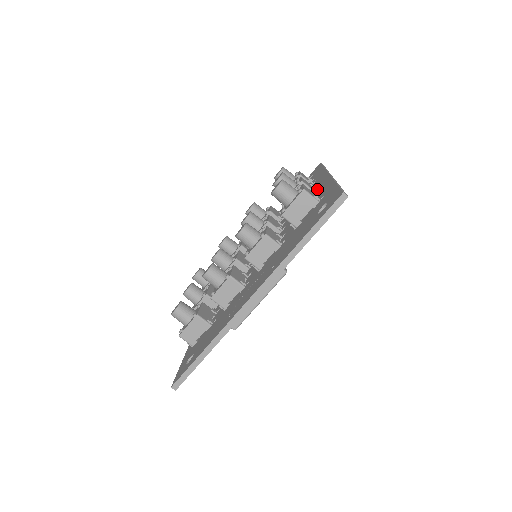
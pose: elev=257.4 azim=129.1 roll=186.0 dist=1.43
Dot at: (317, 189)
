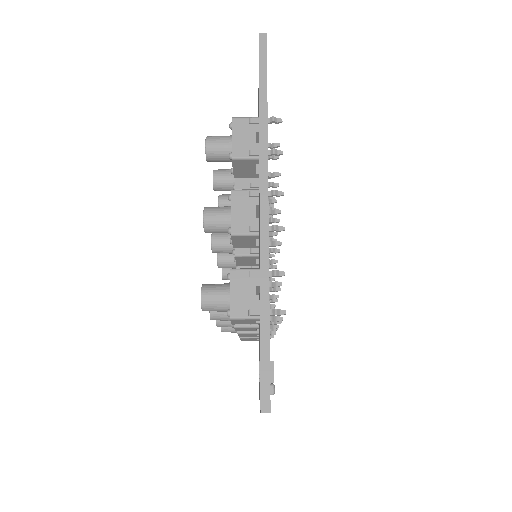
Dot at: occluded
